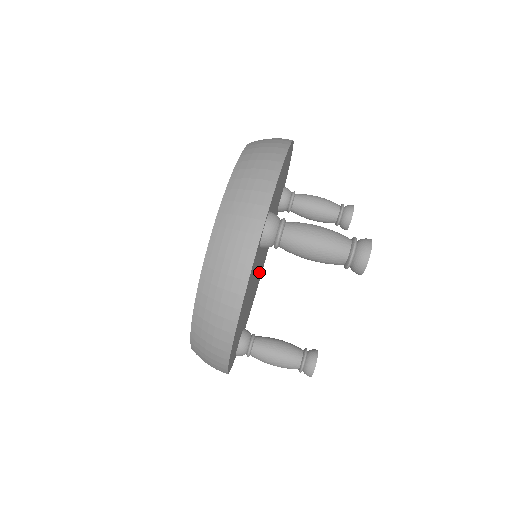
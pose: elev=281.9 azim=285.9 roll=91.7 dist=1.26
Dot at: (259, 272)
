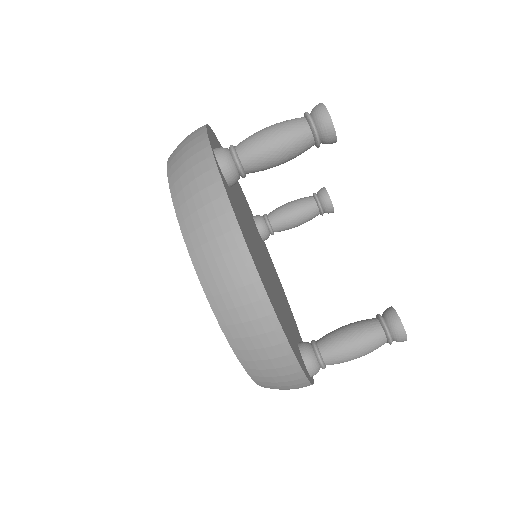
Dot at: (278, 288)
